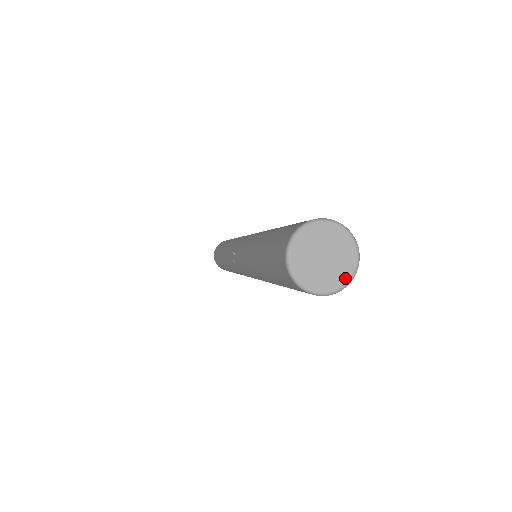
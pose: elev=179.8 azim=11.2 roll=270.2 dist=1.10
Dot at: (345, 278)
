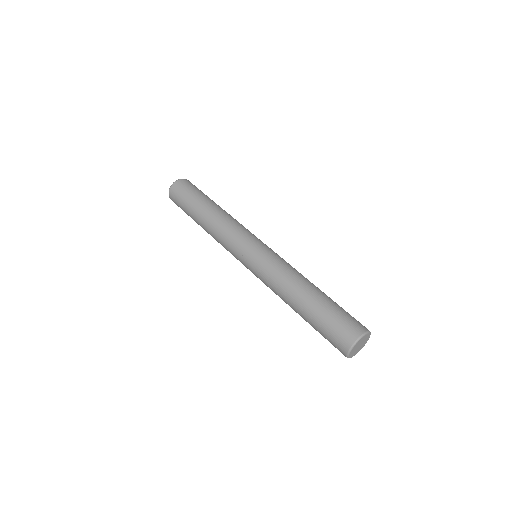
Dot at: occluded
